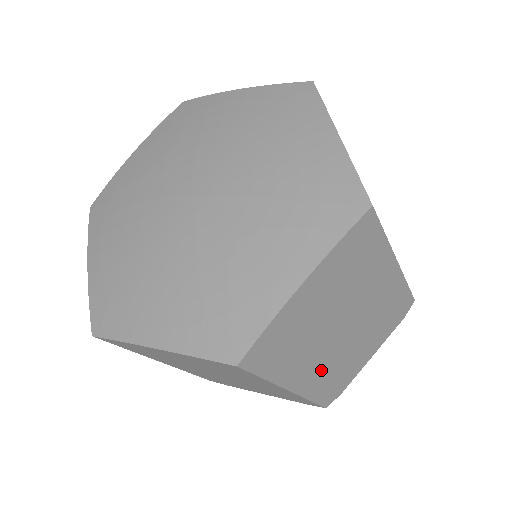
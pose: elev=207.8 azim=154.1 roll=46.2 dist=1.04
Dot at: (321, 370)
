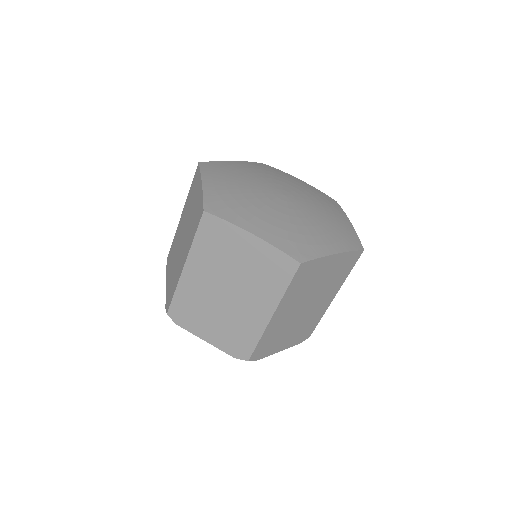
Dot at: occluded
